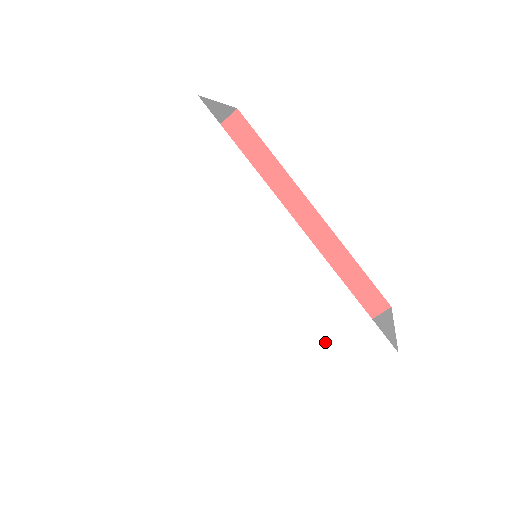
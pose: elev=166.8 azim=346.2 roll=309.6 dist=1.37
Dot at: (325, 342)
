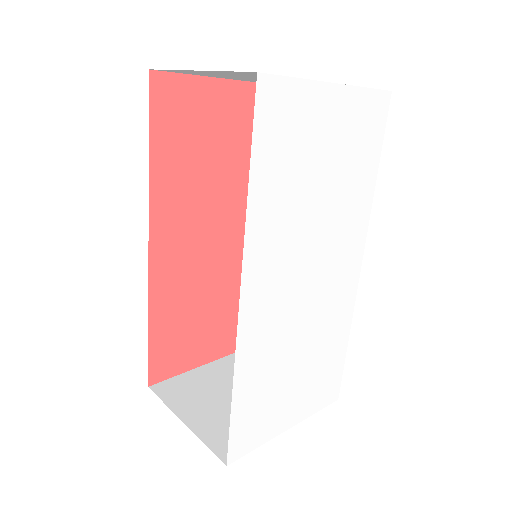
Dot at: (312, 378)
